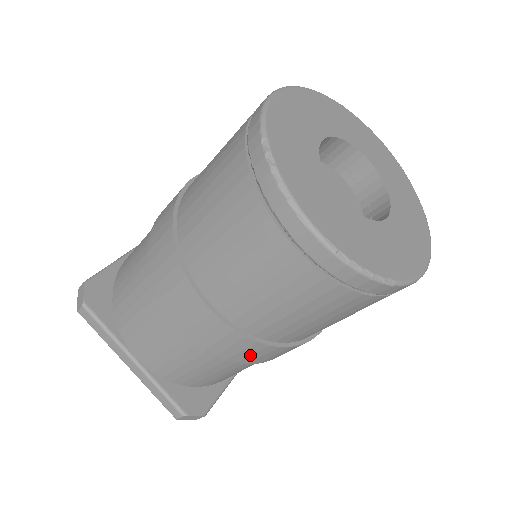
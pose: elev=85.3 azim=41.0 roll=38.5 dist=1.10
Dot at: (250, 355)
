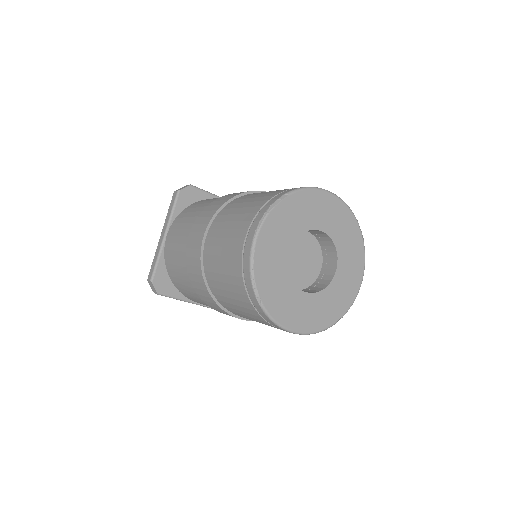
Dot at: (196, 281)
